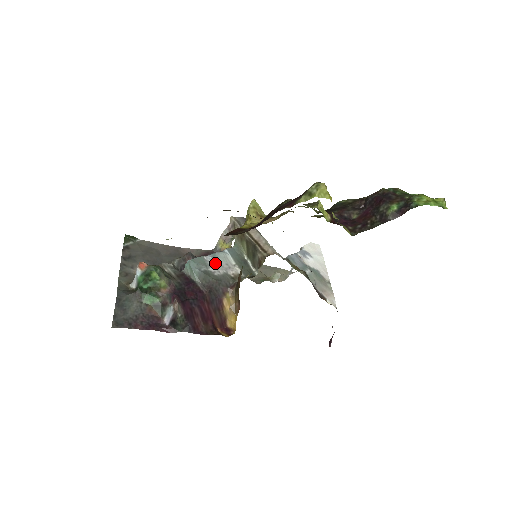
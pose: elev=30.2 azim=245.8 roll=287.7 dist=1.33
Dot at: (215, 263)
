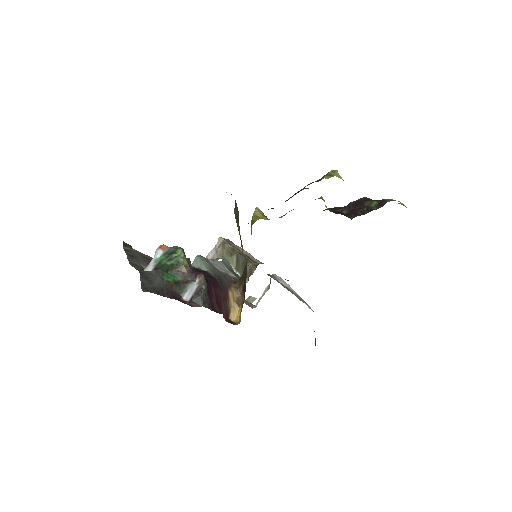
Dot at: (216, 264)
